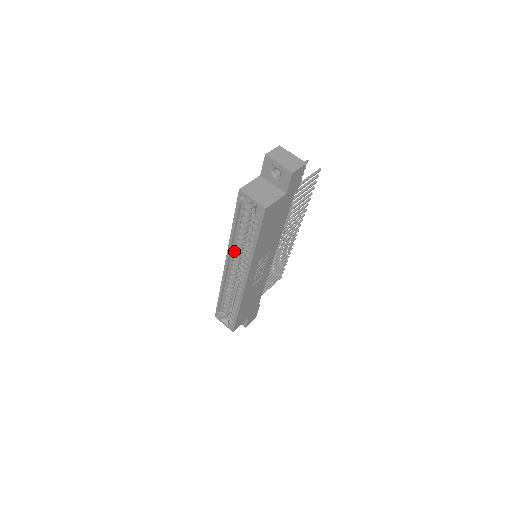
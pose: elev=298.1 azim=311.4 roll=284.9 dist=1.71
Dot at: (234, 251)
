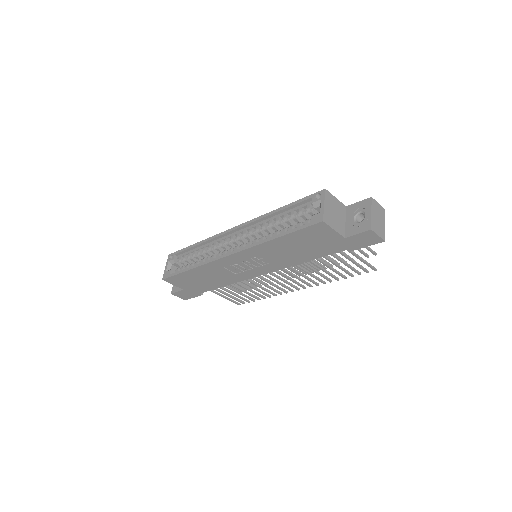
Dot at: (253, 227)
